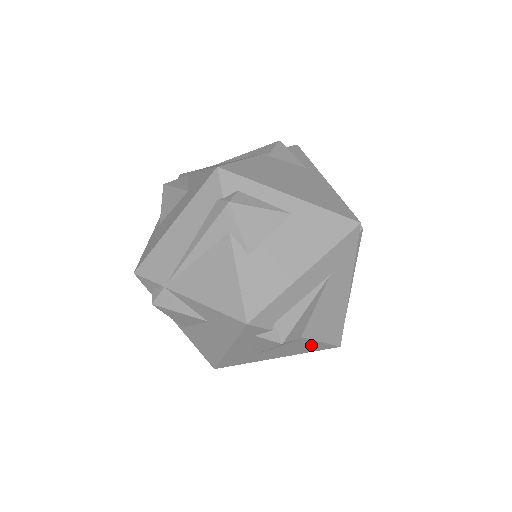
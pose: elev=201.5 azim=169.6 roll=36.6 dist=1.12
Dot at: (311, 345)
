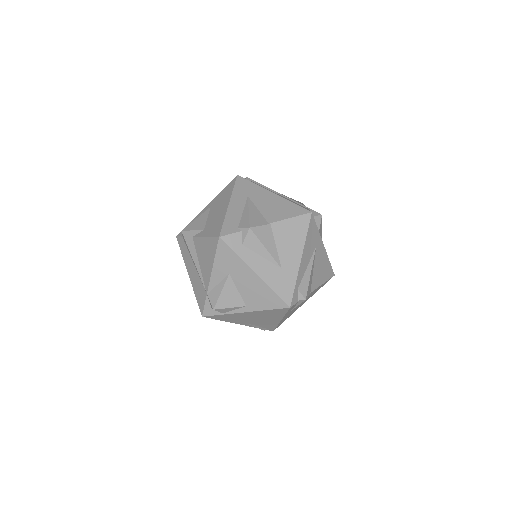
Dot at: (292, 226)
